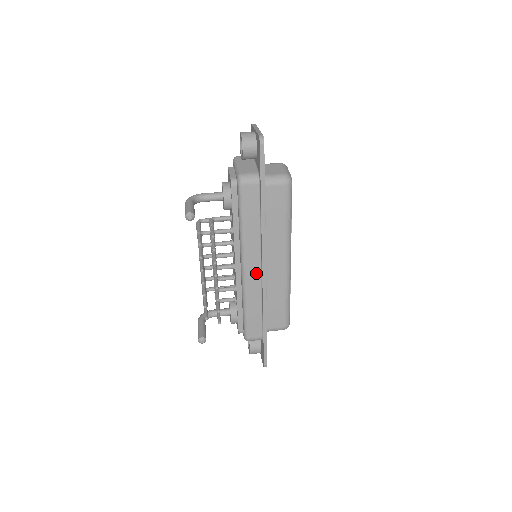
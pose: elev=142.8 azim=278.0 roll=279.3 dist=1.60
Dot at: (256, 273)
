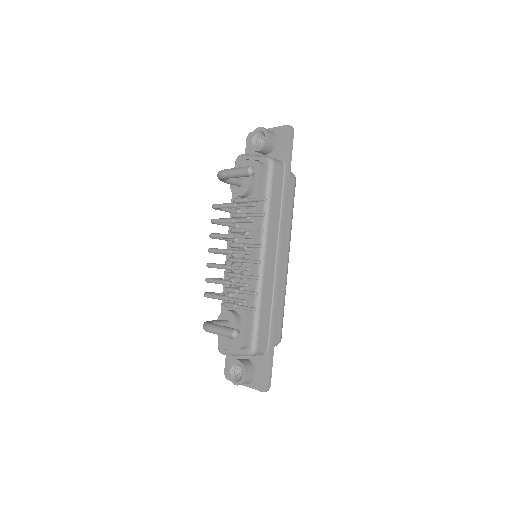
Dot at: (272, 263)
